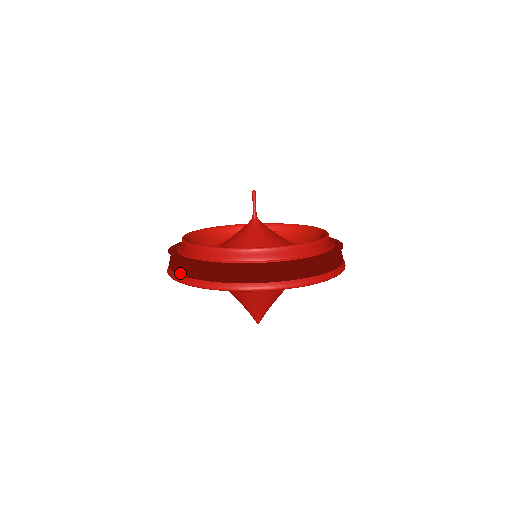
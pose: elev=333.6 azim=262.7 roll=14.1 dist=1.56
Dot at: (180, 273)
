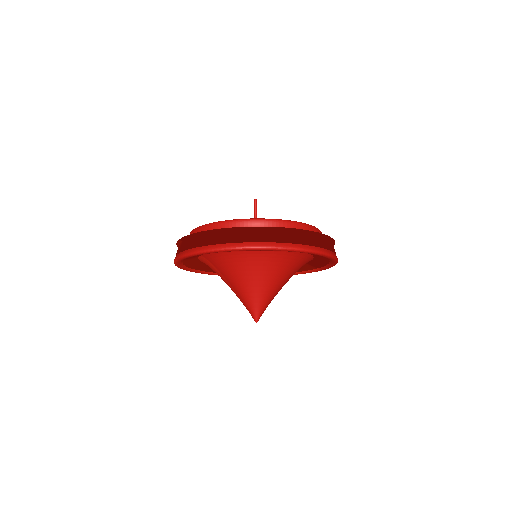
Dot at: (204, 244)
